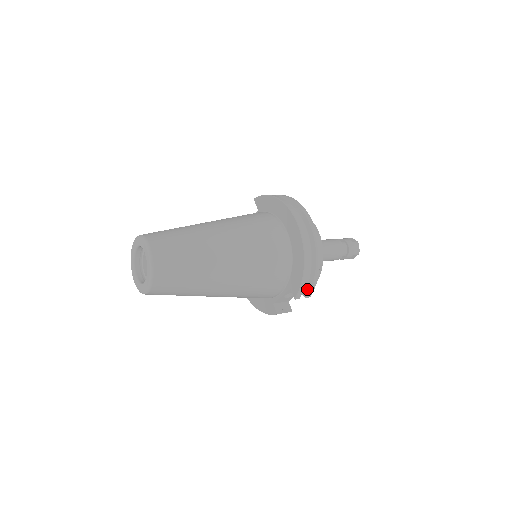
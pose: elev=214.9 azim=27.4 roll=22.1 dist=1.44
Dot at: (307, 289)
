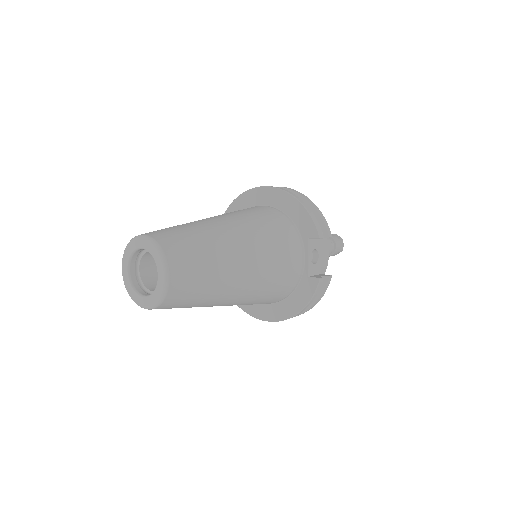
Dot at: (322, 228)
